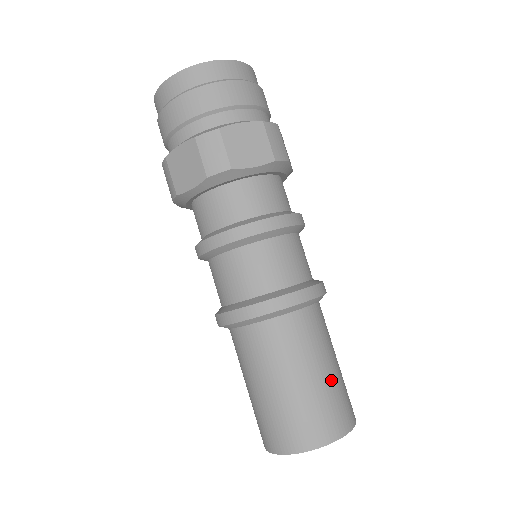
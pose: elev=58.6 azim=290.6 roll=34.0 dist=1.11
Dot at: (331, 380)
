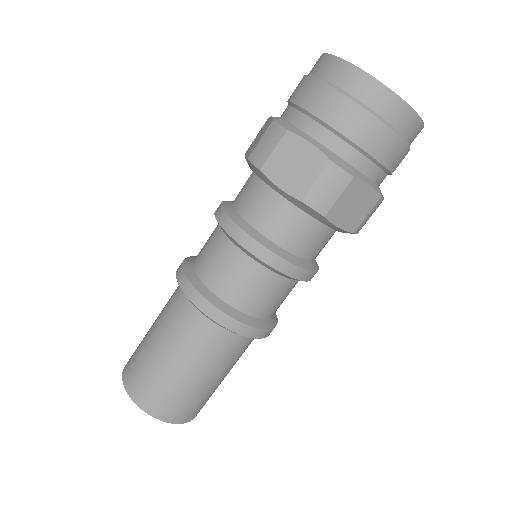
Dot at: (215, 387)
